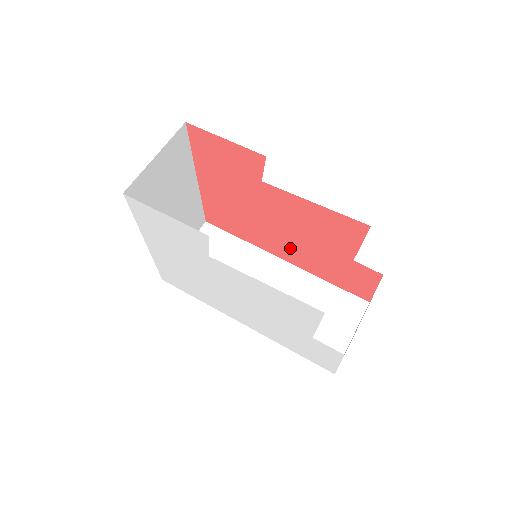
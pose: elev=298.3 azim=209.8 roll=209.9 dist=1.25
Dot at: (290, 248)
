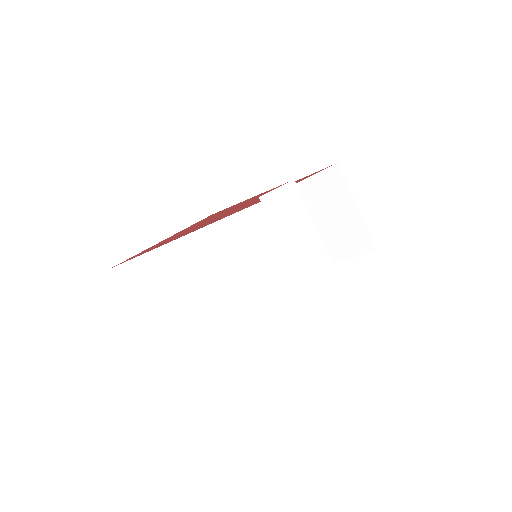
Dot at: occluded
